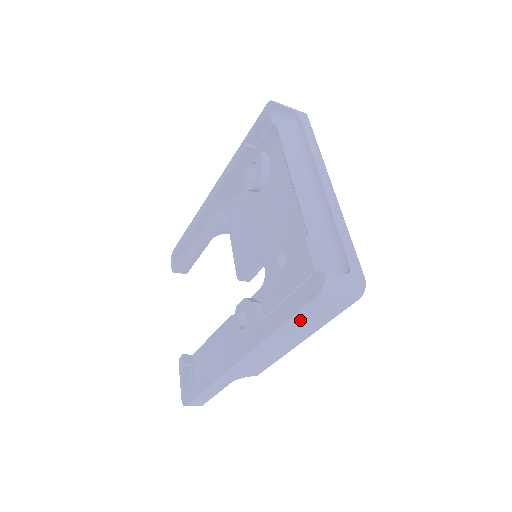
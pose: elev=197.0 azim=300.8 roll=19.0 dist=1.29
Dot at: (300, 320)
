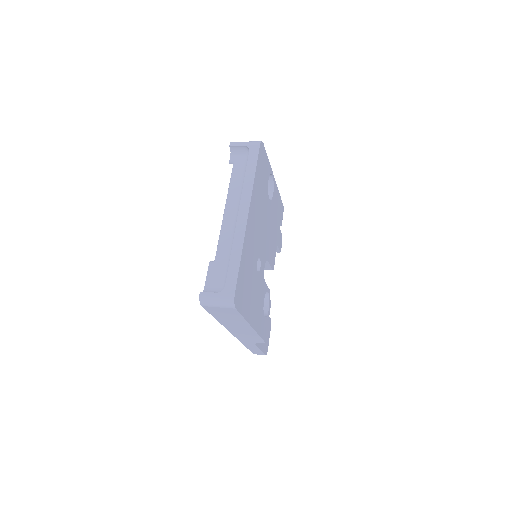
Dot at: (222, 317)
